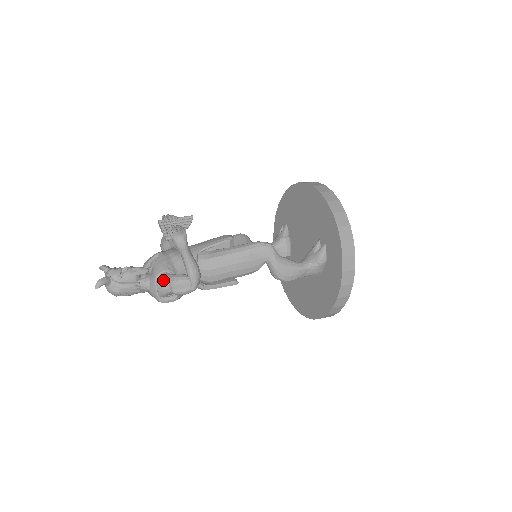
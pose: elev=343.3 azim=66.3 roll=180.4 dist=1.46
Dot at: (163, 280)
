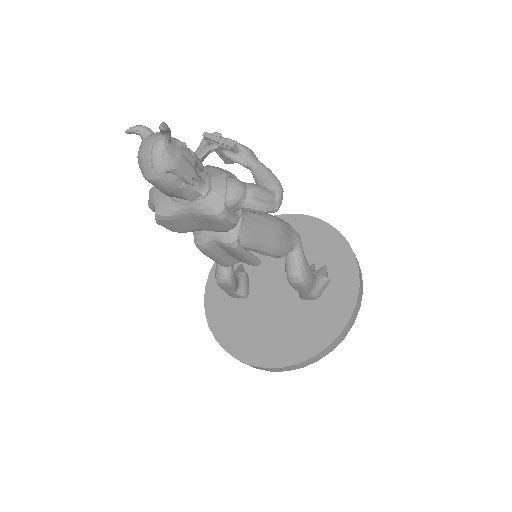
Dot at: (239, 180)
